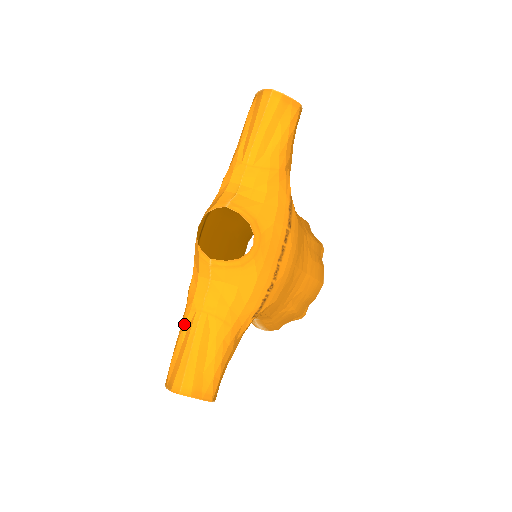
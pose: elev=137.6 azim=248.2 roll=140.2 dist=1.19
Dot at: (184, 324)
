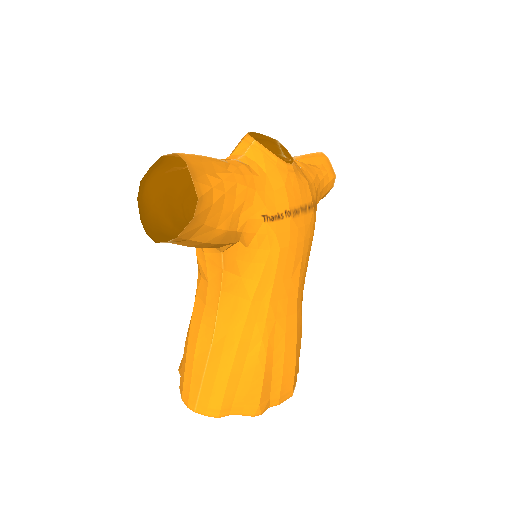
Dot at: occluded
